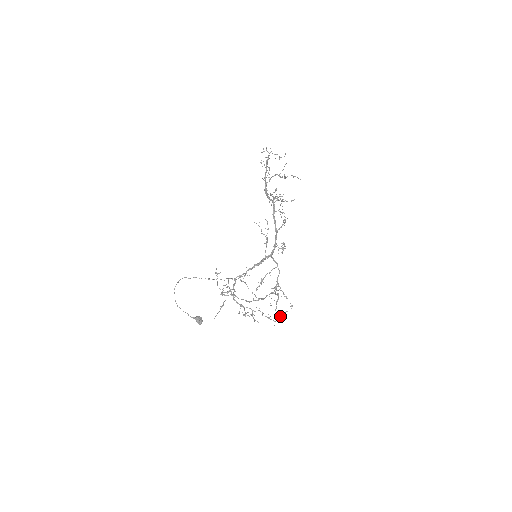
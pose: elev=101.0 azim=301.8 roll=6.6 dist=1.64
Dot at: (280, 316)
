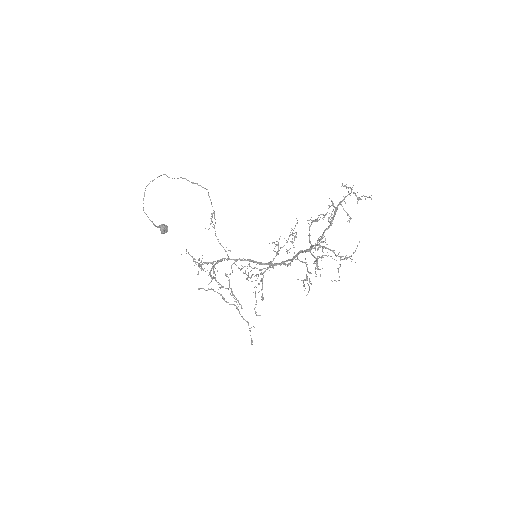
Dot at: occluded
